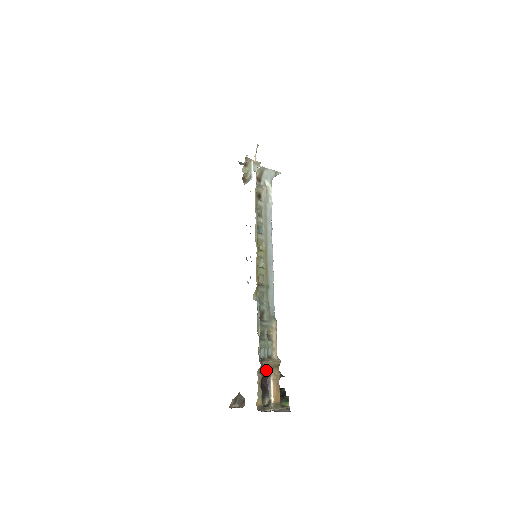
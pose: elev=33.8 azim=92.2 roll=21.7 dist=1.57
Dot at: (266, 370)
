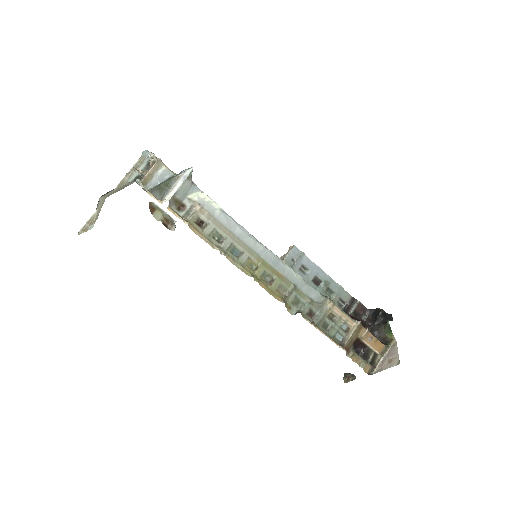
Dot at: (353, 343)
